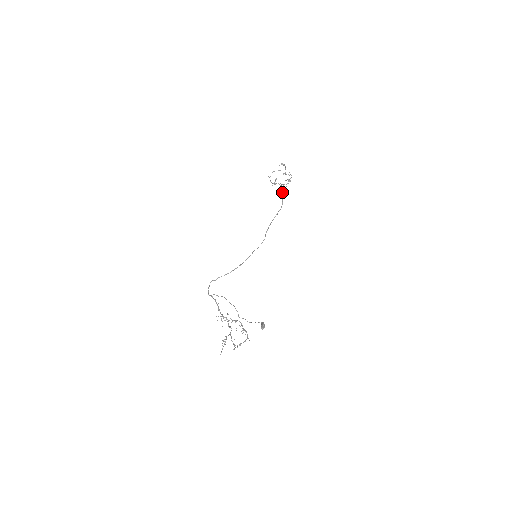
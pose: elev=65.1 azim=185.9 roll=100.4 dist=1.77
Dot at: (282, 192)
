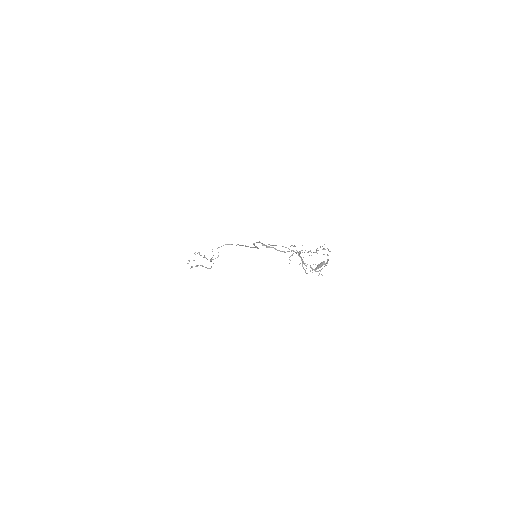
Dot at: (209, 268)
